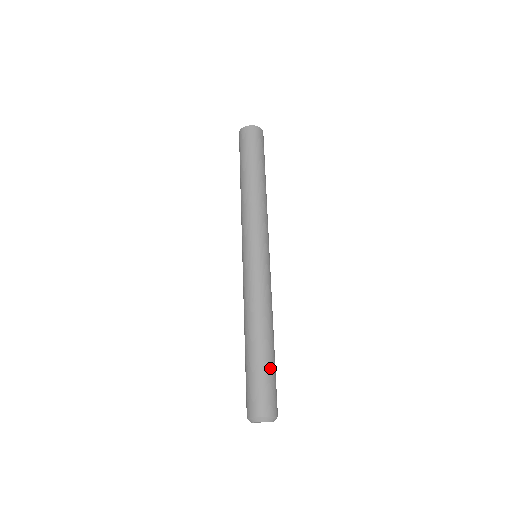
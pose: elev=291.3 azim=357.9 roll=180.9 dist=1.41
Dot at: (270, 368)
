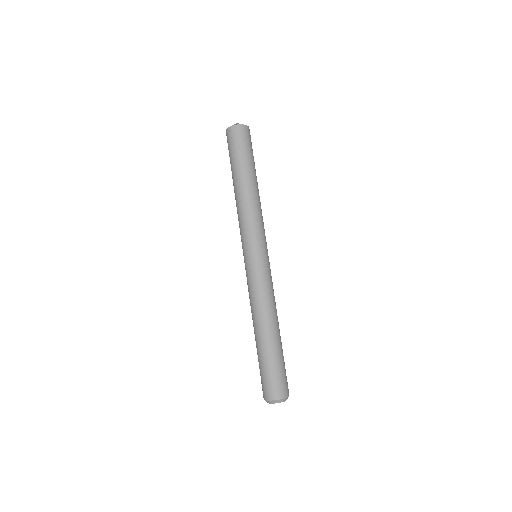
Dot at: (276, 359)
